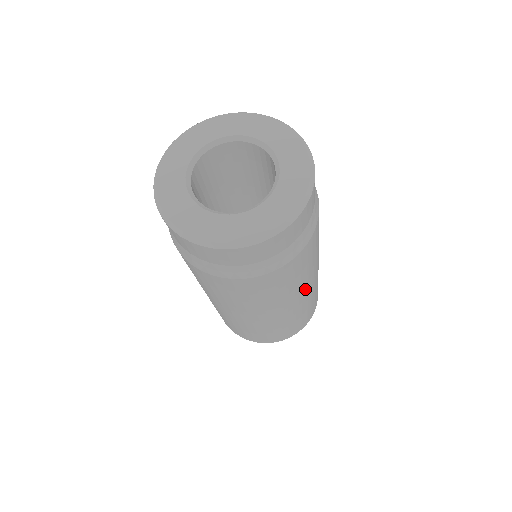
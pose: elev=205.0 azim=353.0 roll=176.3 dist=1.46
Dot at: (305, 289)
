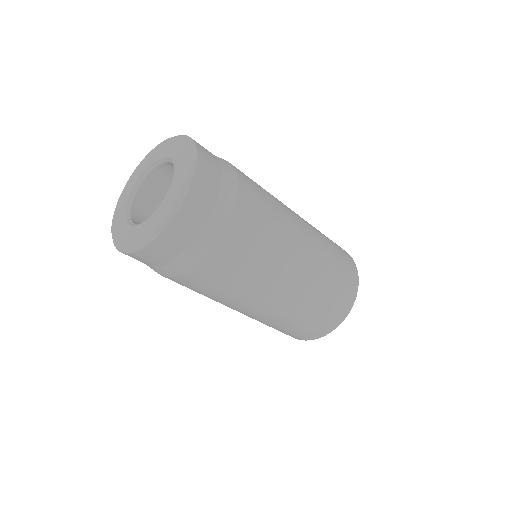
Dot at: (291, 265)
